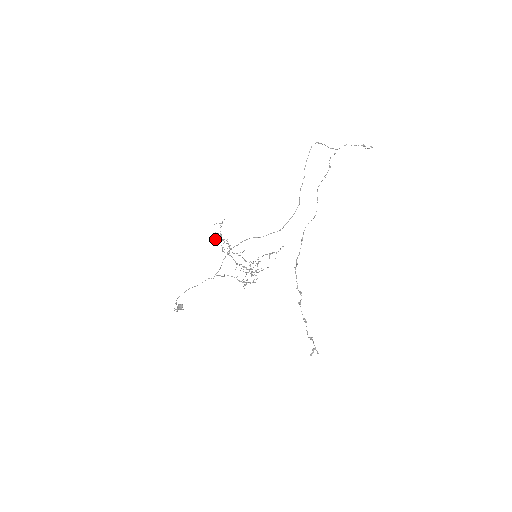
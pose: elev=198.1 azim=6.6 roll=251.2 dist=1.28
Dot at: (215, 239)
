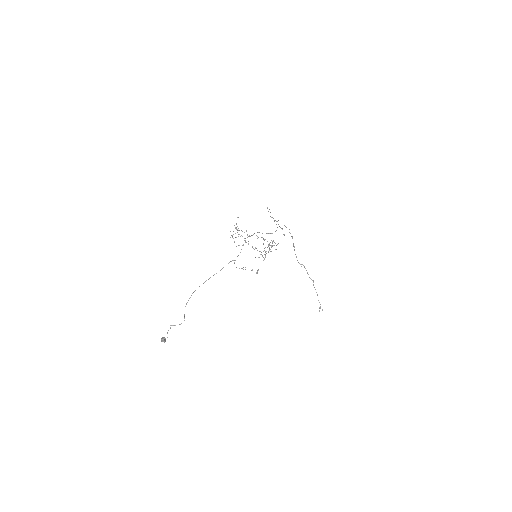
Dot at: (237, 229)
